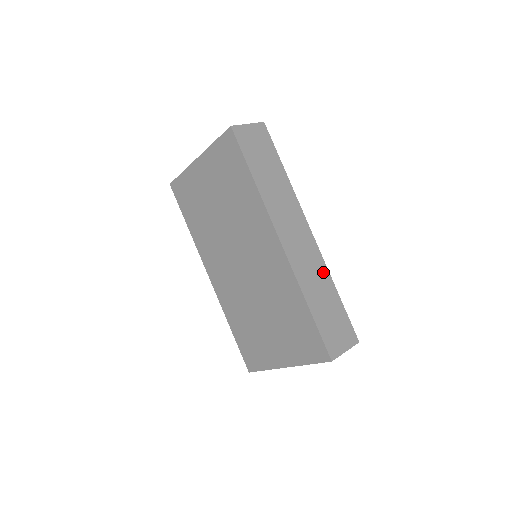
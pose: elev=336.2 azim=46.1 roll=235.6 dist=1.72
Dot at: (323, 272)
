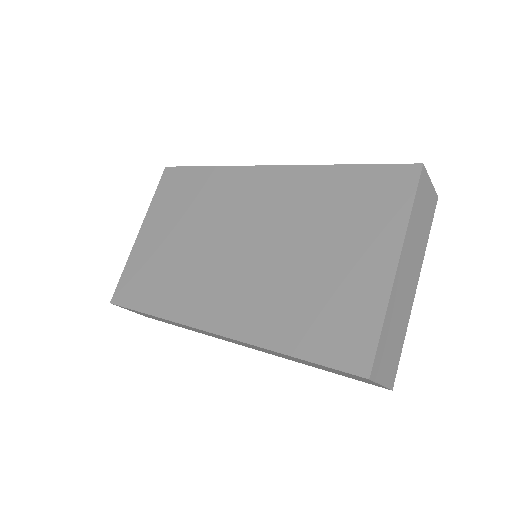
Dot at: occluded
